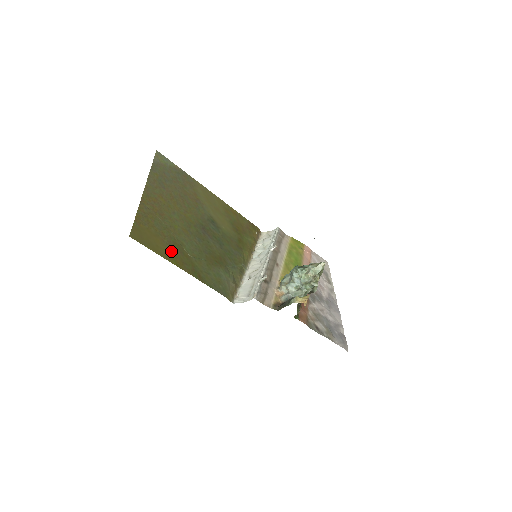
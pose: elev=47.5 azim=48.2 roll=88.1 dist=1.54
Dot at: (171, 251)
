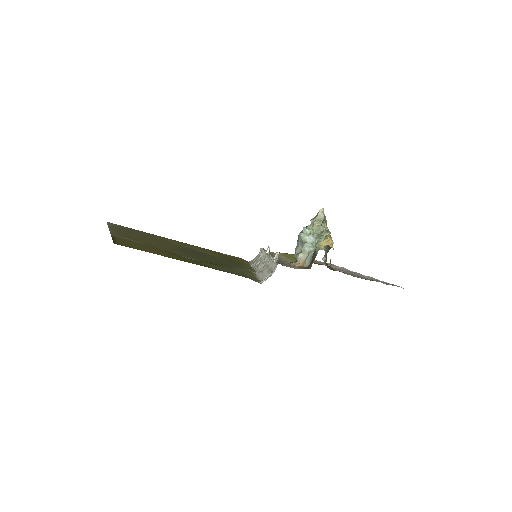
Dot at: (167, 255)
